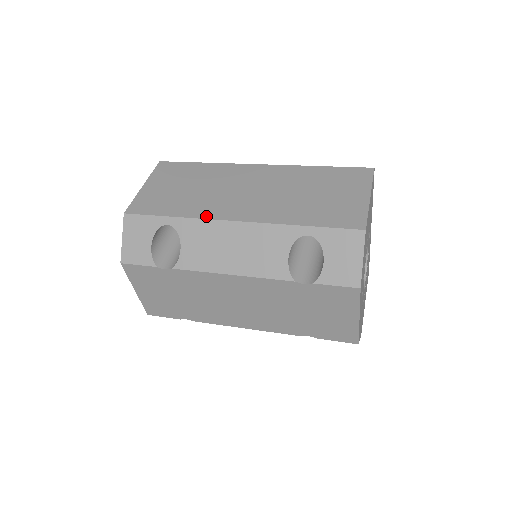
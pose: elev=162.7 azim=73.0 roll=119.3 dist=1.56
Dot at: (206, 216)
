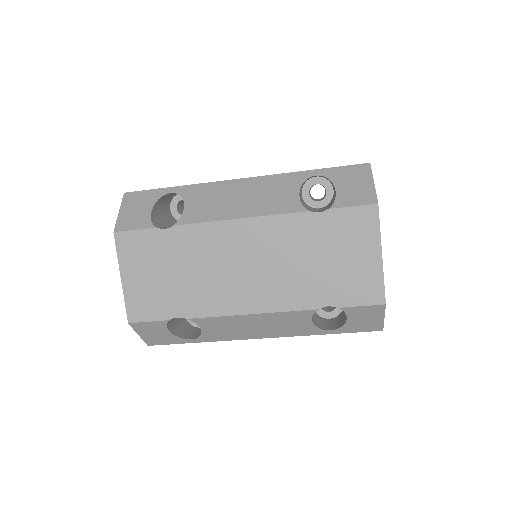
Dot at: (211, 182)
